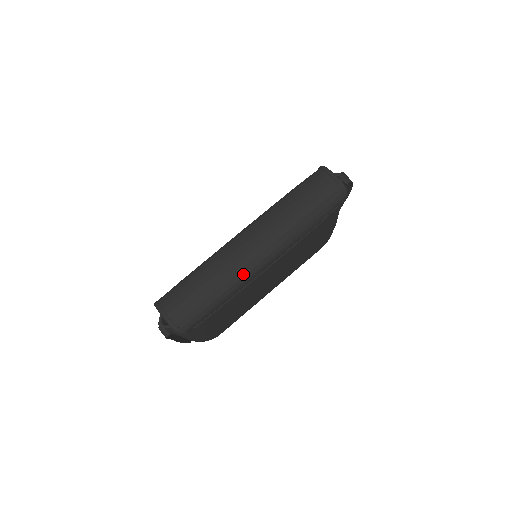
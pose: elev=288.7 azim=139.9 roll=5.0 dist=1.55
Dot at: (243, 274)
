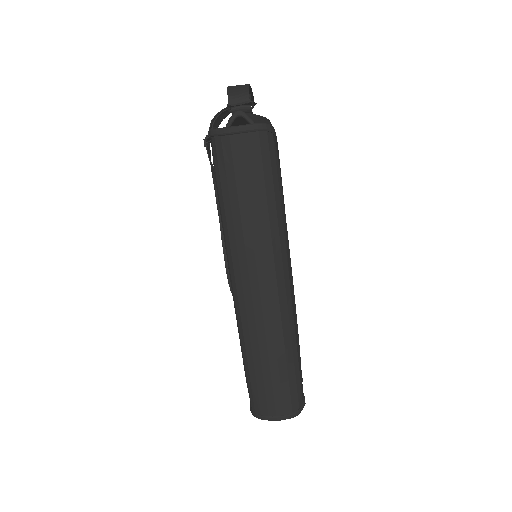
Dot at: (286, 317)
